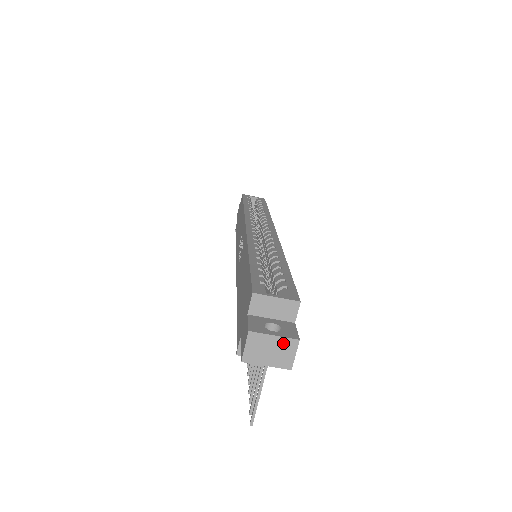
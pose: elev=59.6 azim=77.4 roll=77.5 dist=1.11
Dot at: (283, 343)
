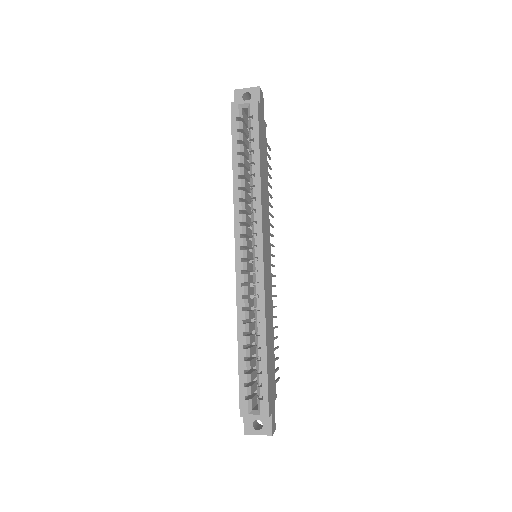
Dot at: (264, 434)
